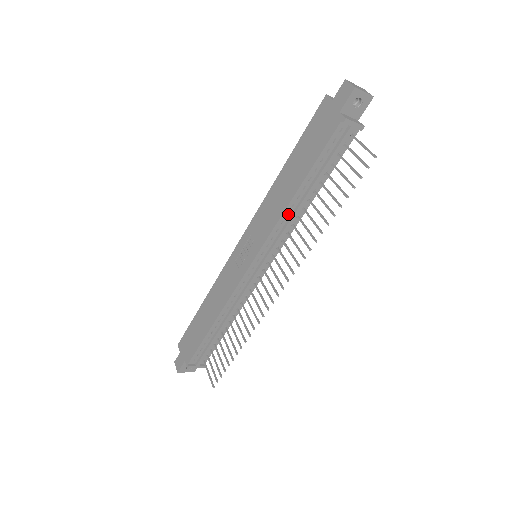
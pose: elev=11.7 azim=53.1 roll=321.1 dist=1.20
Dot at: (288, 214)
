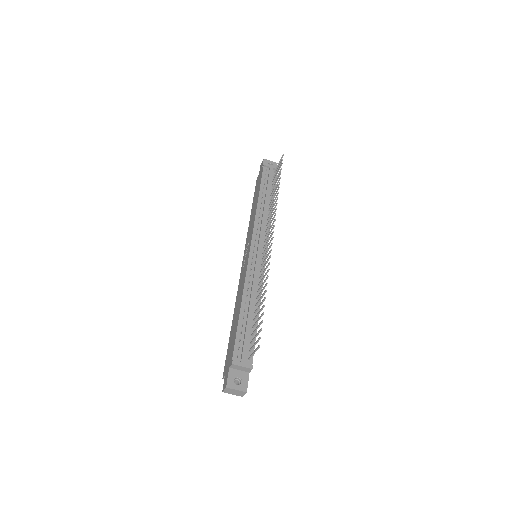
Dot at: (260, 213)
